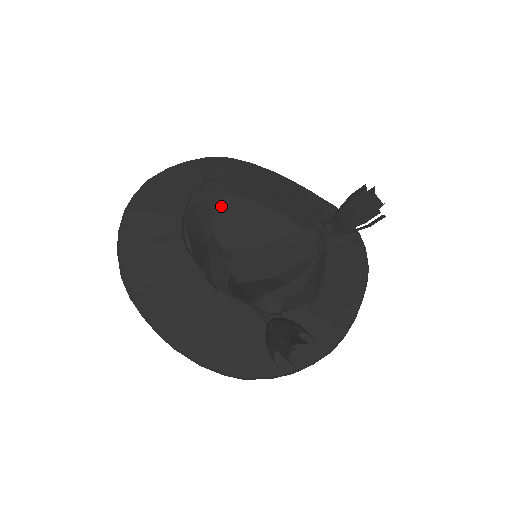
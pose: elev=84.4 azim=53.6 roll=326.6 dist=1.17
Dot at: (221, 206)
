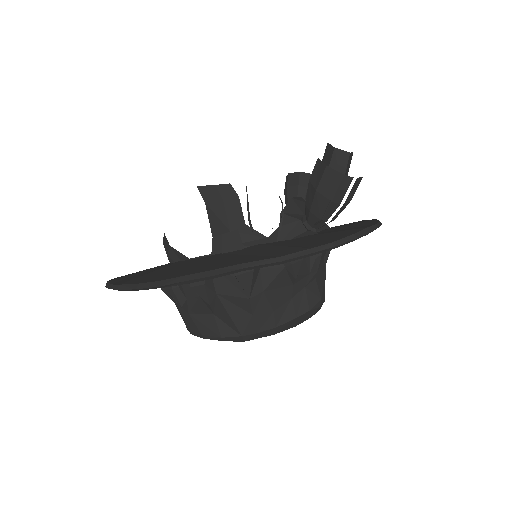
Dot at: occluded
